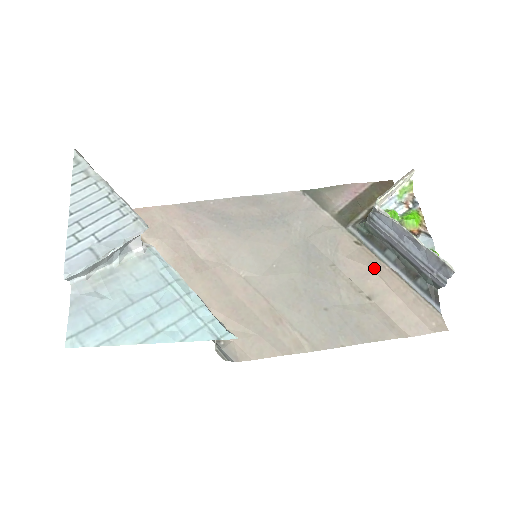
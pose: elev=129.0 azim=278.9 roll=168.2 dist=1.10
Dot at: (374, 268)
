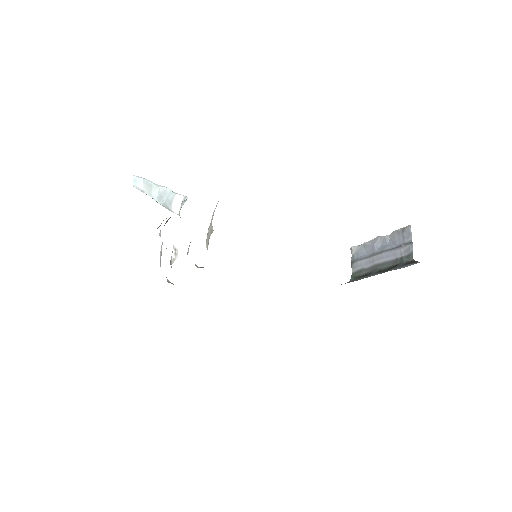
Dot at: occluded
